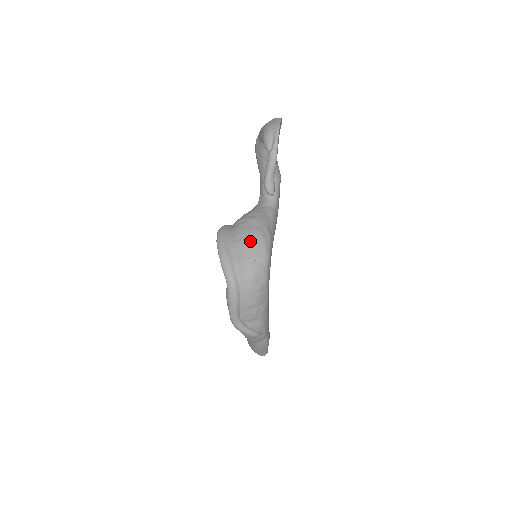
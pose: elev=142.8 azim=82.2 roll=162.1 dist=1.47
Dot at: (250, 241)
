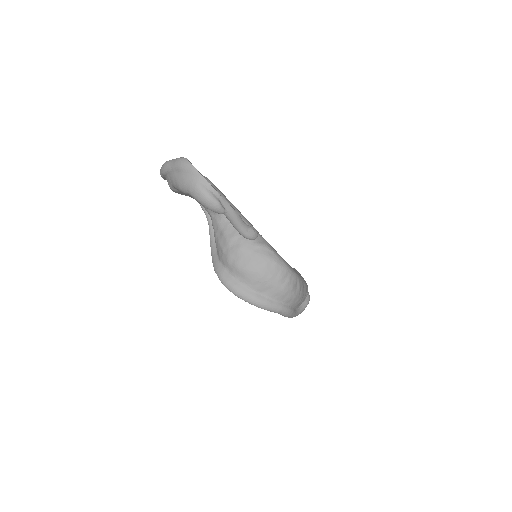
Dot at: (264, 272)
